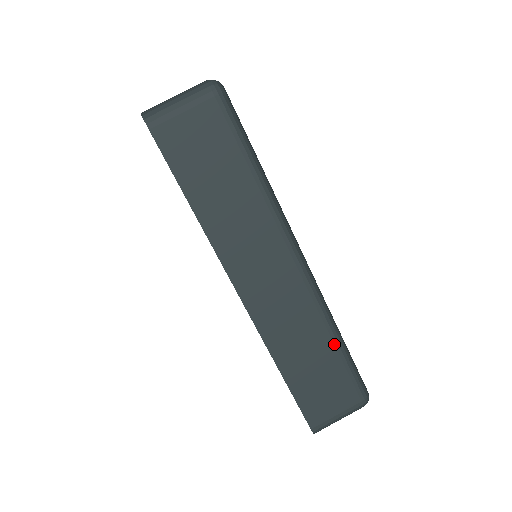
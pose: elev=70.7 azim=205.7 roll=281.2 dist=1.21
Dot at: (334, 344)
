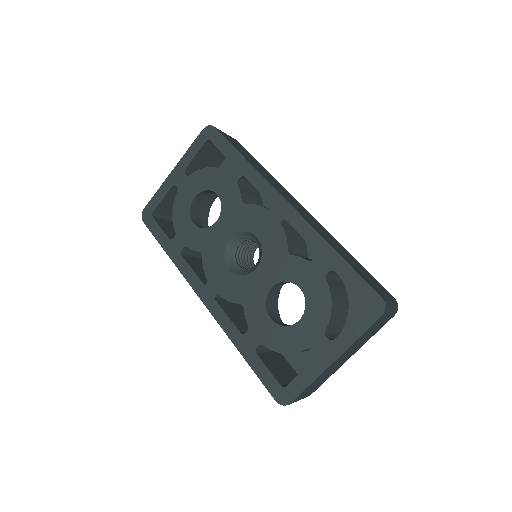
Dot at: occluded
